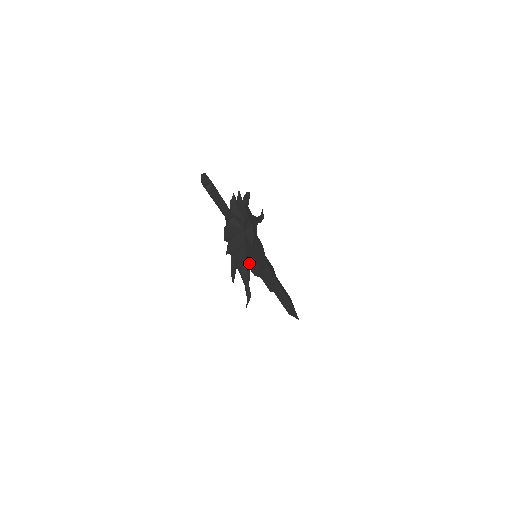
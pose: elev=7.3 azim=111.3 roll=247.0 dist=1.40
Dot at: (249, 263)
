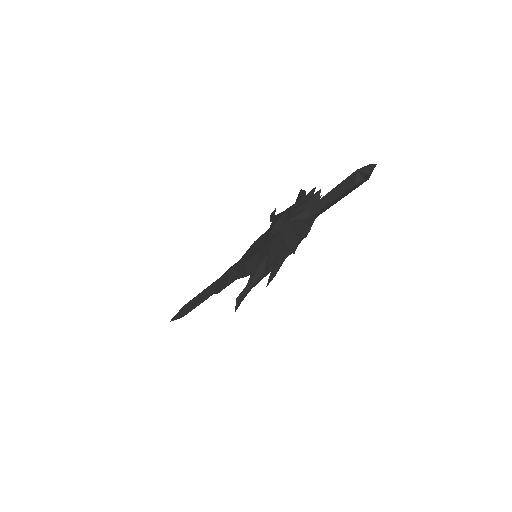
Dot at: occluded
